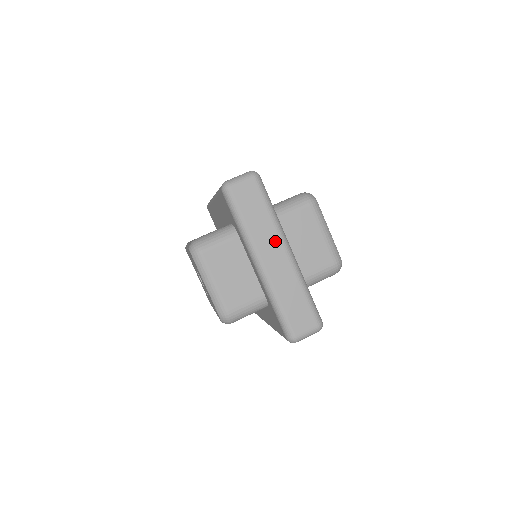
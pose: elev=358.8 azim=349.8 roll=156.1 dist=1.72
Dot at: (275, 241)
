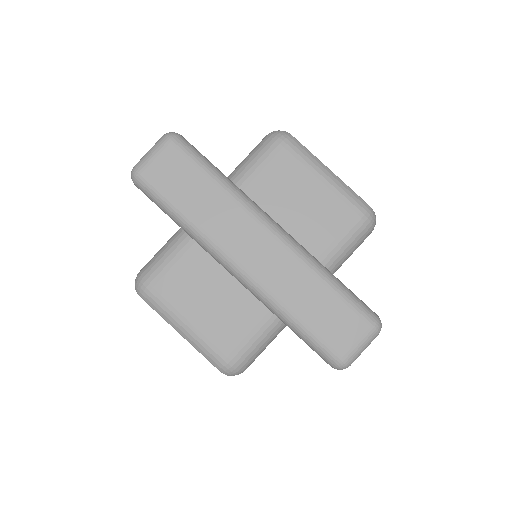
Dot at: (244, 223)
